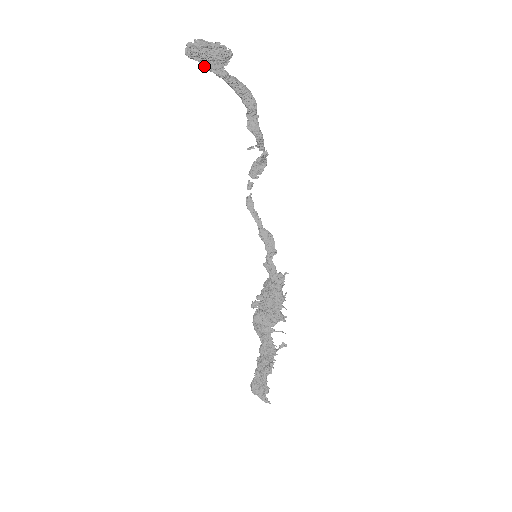
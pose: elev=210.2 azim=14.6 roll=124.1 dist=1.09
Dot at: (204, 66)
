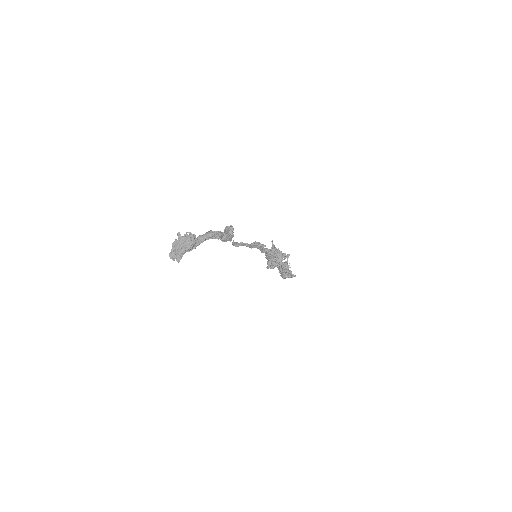
Dot at: occluded
